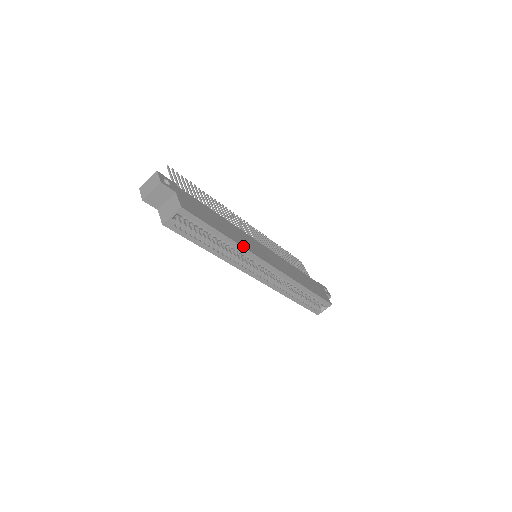
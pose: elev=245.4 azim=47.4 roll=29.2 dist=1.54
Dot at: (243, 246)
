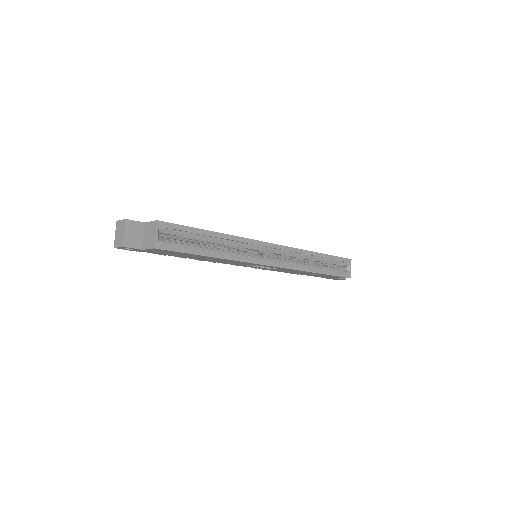
Dot at: (235, 236)
